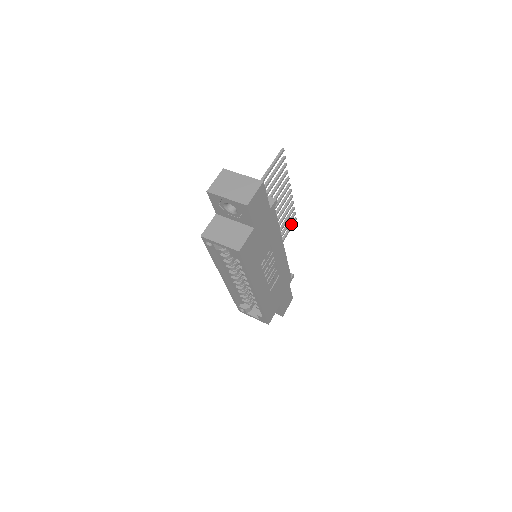
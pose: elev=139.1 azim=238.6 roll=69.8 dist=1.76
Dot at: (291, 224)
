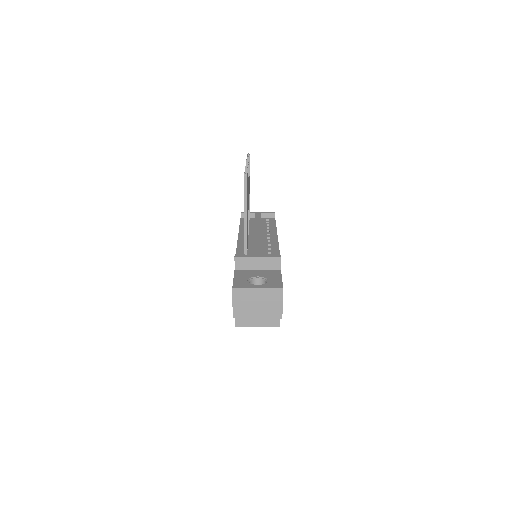
Dot at: occluded
